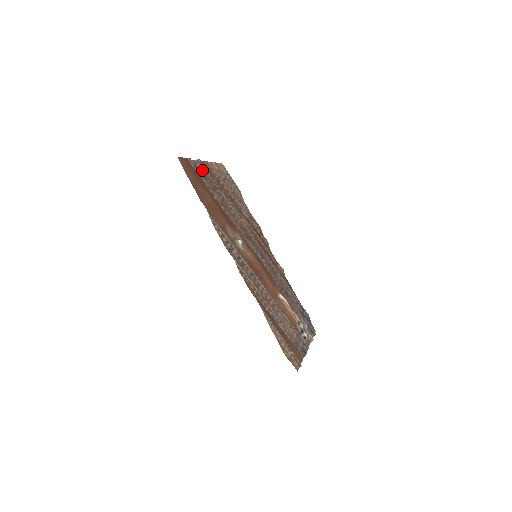
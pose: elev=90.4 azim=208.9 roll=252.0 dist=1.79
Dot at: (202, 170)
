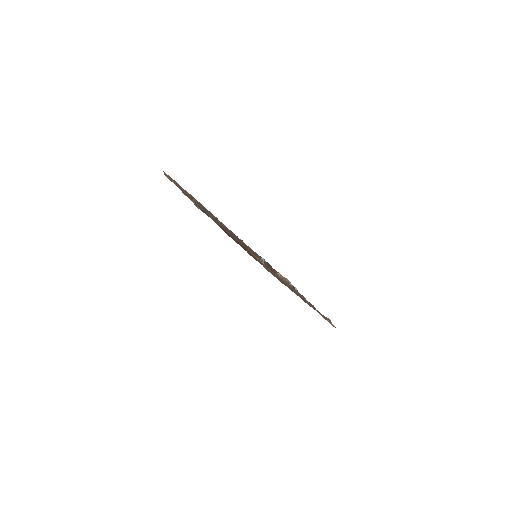
Dot at: (200, 209)
